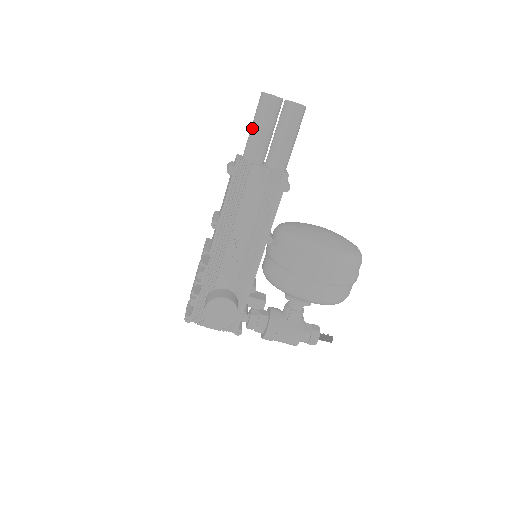
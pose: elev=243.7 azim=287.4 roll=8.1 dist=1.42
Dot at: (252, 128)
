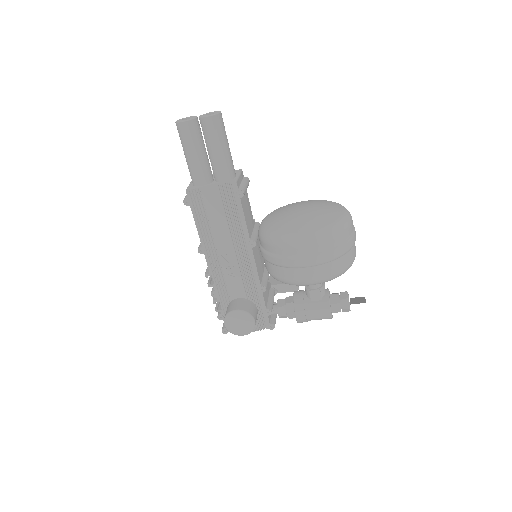
Dot at: (185, 157)
